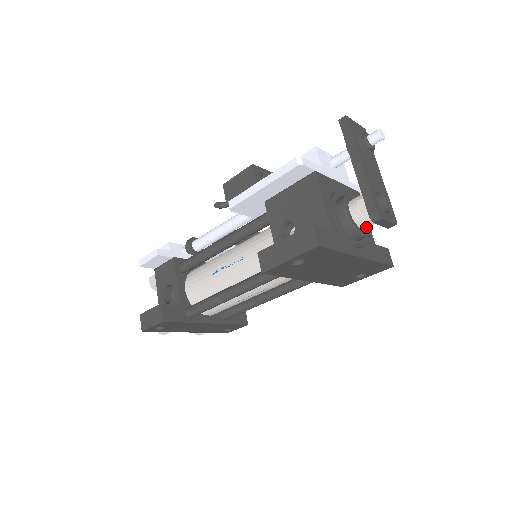
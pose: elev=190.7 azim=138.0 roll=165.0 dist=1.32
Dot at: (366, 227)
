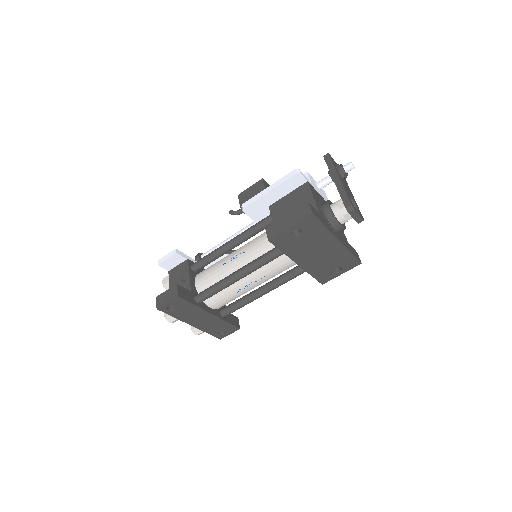
Dot at: (343, 221)
